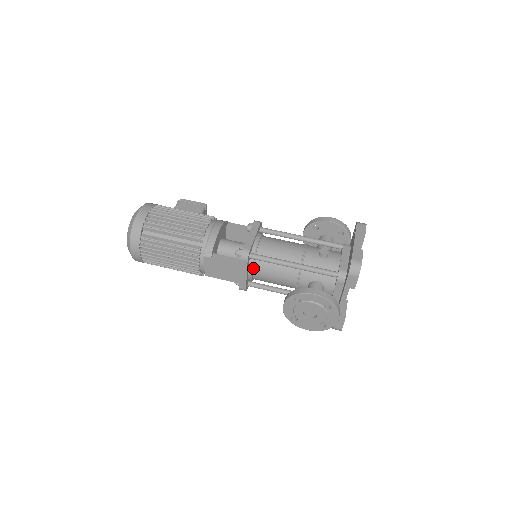
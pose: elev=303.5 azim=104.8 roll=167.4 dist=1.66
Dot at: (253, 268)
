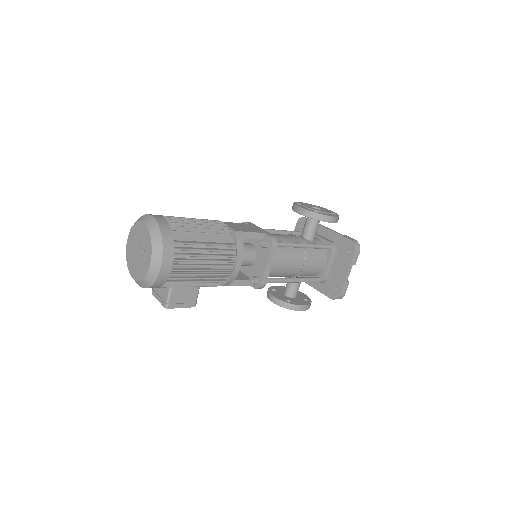
Dot at: occluded
